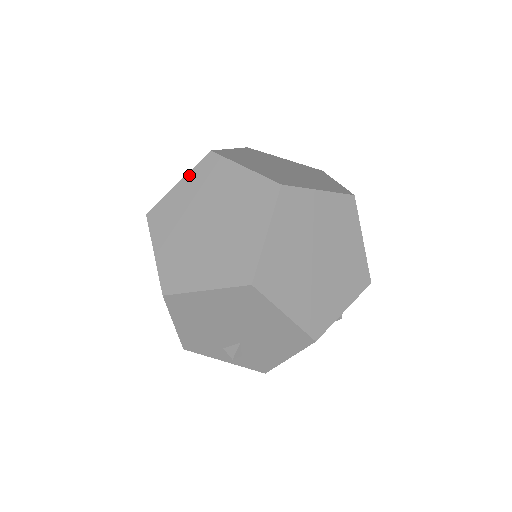
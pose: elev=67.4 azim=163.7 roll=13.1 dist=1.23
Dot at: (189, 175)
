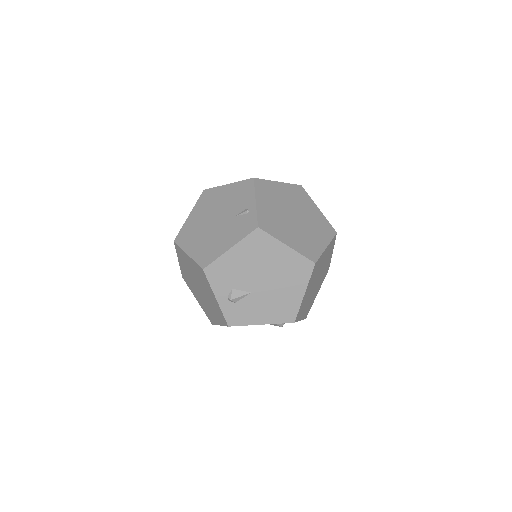
Dot at: (287, 184)
